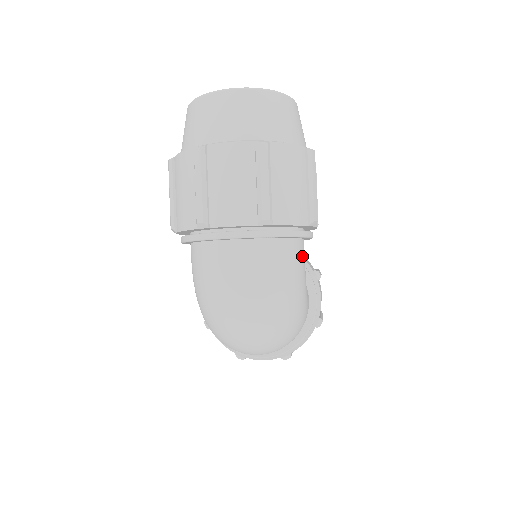
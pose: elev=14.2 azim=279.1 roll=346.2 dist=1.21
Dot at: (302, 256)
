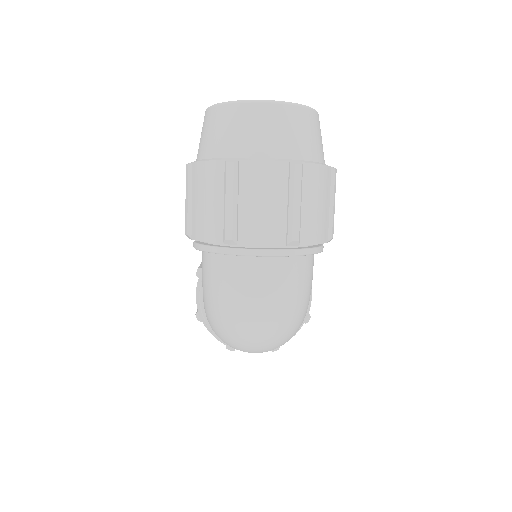
Dot at: occluded
